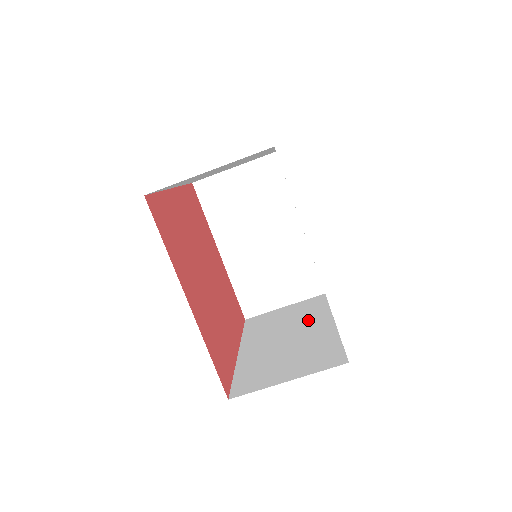
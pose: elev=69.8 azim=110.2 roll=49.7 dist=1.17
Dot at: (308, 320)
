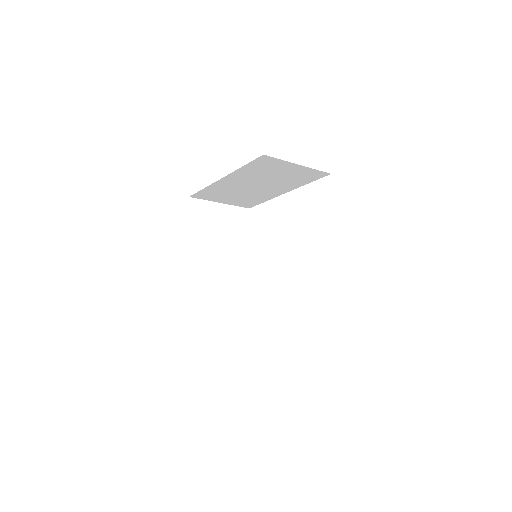
Dot at: (235, 251)
